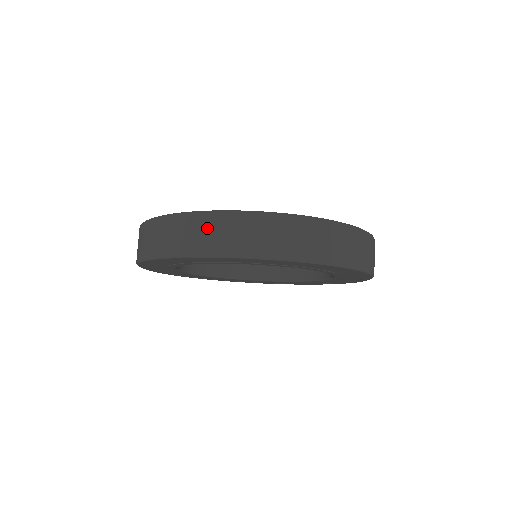
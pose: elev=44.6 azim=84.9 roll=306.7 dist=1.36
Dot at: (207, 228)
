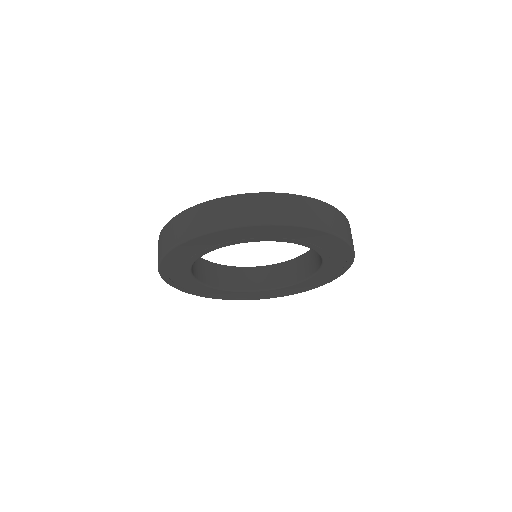
Dot at: (203, 214)
